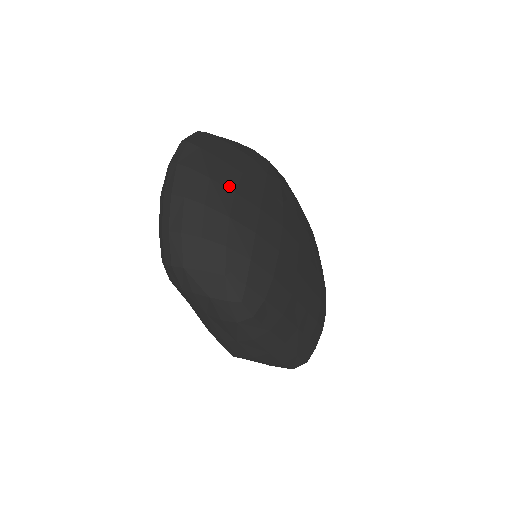
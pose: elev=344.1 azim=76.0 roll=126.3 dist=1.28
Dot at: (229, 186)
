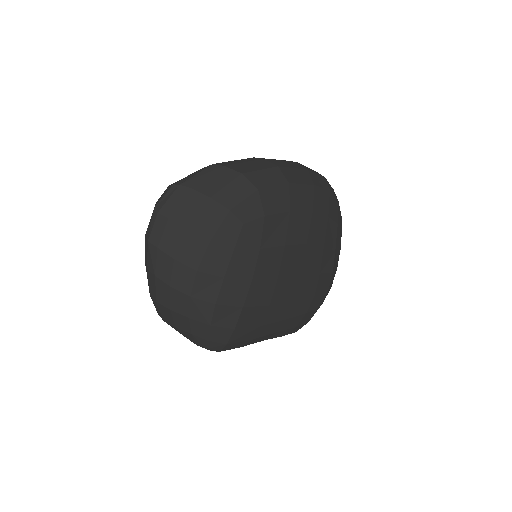
Dot at: (192, 264)
